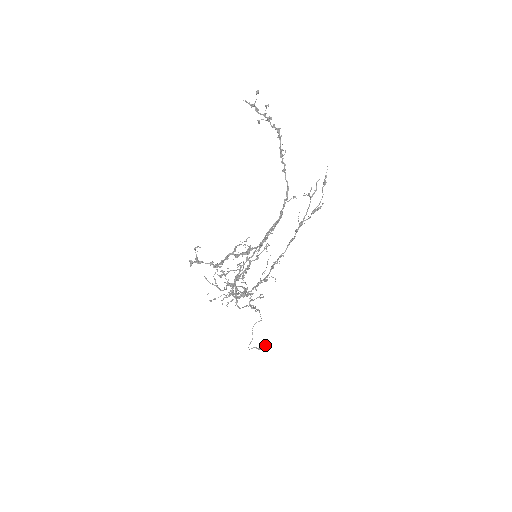
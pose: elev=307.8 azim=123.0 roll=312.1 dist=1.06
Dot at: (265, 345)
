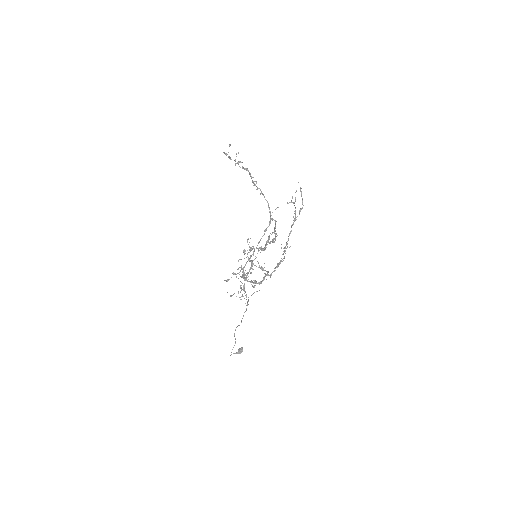
Dot at: (241, 349)
